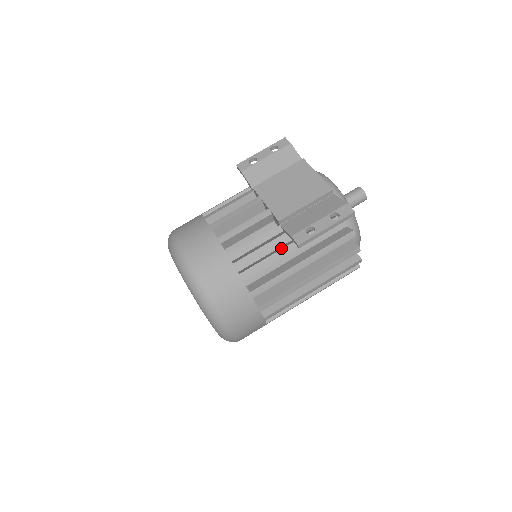
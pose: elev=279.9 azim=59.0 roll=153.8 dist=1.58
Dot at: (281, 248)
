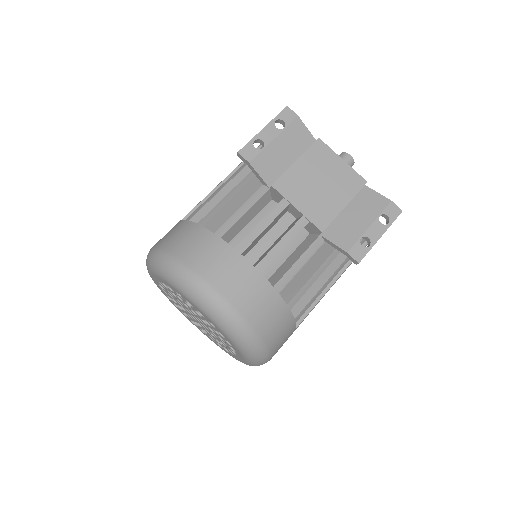
Dot at: (321, 260)
